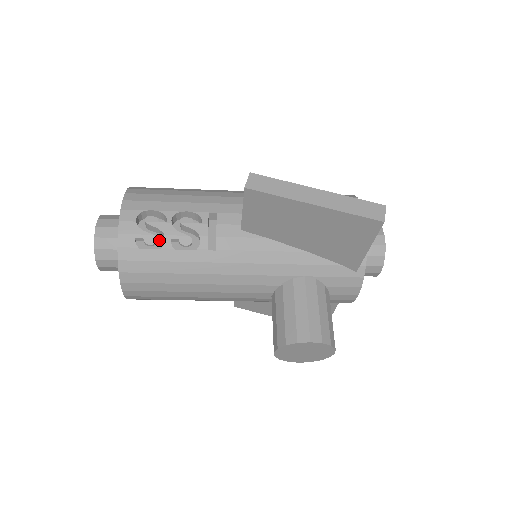
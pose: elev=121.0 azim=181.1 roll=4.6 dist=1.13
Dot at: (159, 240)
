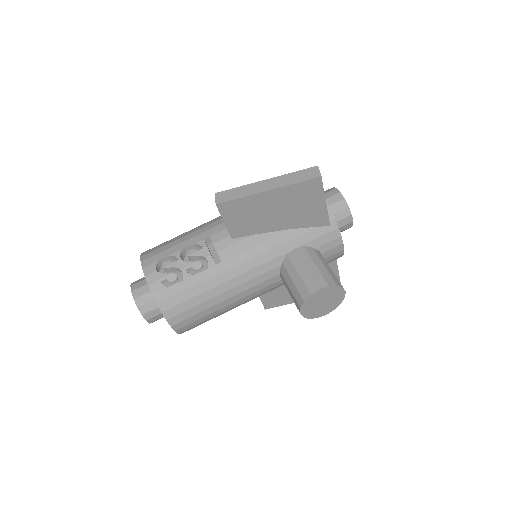
Dot at: (179, 275)
